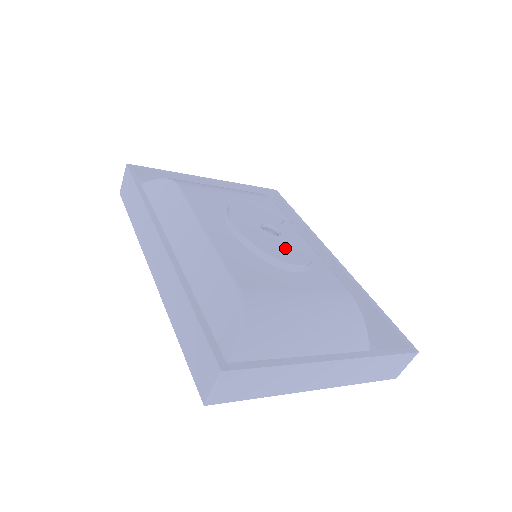
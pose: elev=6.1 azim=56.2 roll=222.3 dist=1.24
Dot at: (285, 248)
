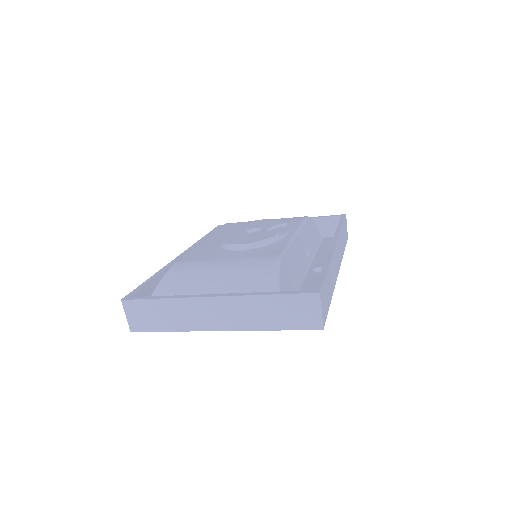
Dot at: (246, 238)
